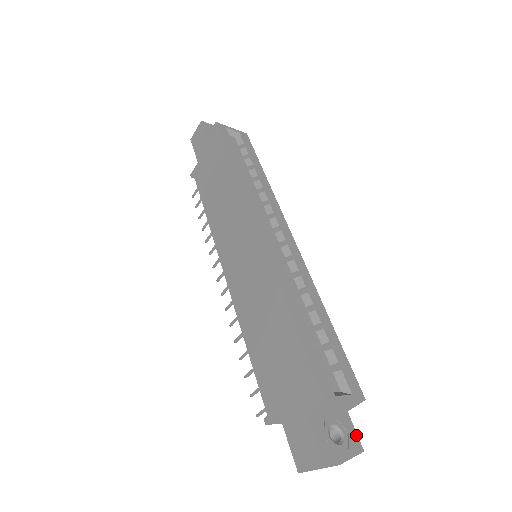
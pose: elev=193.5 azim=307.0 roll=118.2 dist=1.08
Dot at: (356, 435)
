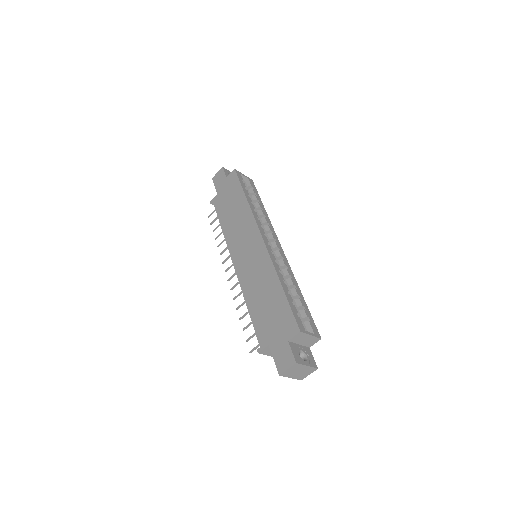
Dot at: (314, 360)
